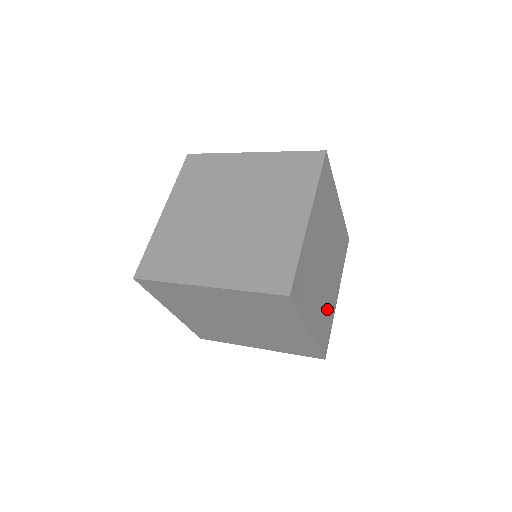
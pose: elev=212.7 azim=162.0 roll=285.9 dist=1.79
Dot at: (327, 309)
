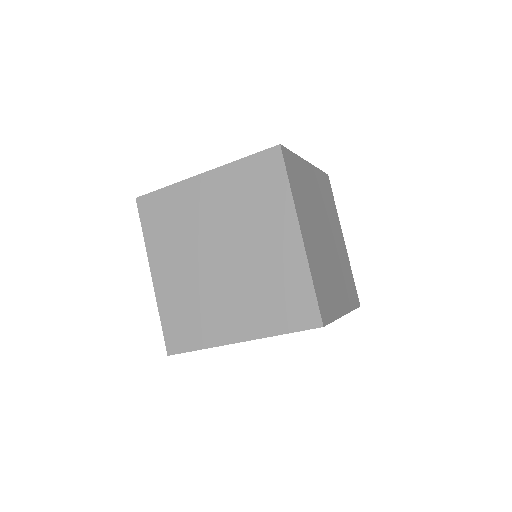
Dot at: (344, 269)
